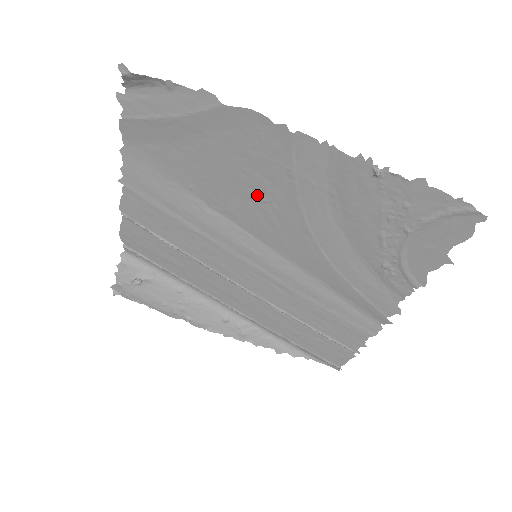
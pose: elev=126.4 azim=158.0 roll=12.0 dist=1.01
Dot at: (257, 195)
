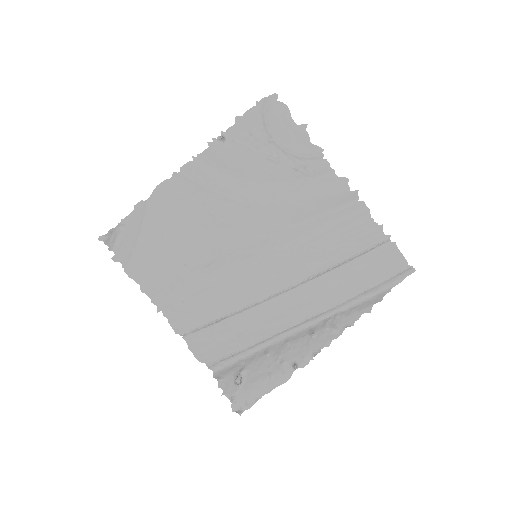
Dot at: (210, 221)
